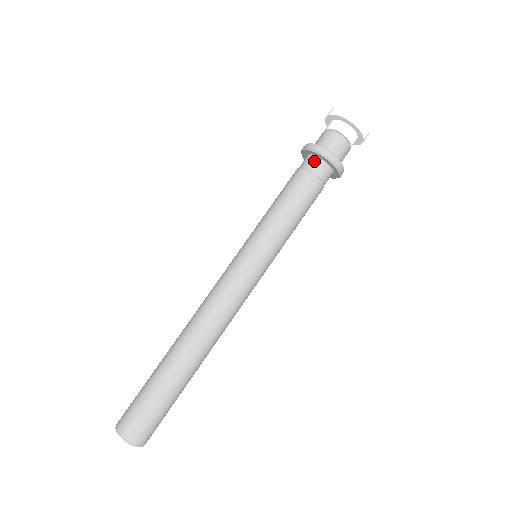
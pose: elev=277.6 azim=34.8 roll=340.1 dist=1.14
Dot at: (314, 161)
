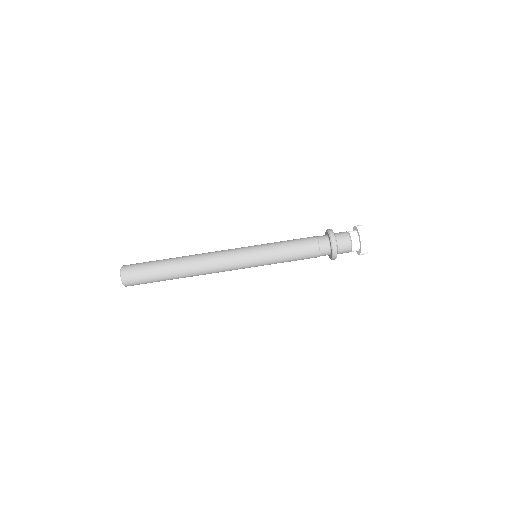
Dot at: (325, 239)
